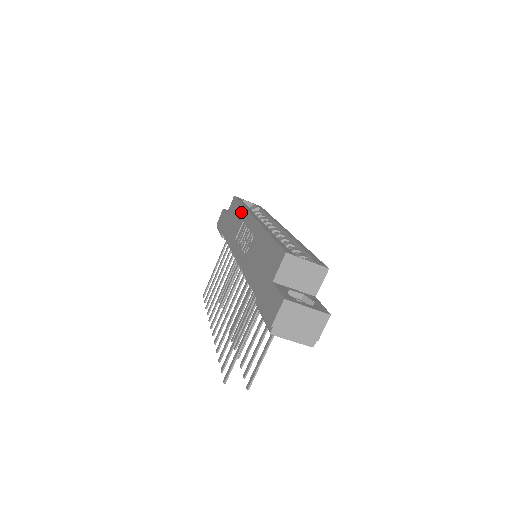
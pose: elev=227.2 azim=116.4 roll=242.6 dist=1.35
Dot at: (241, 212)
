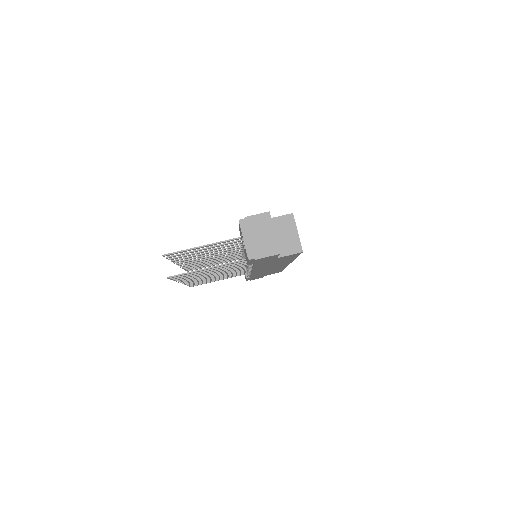
Dot at: occluded
